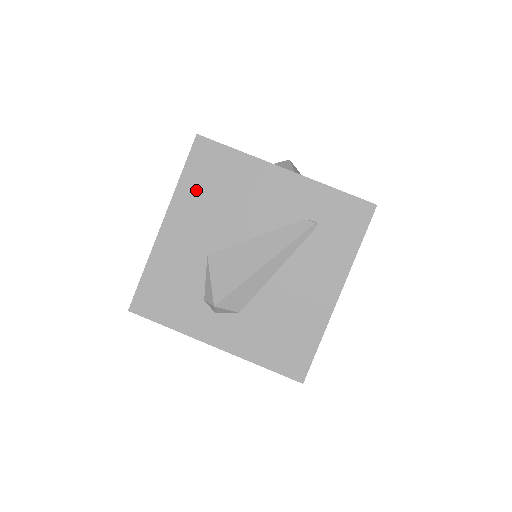
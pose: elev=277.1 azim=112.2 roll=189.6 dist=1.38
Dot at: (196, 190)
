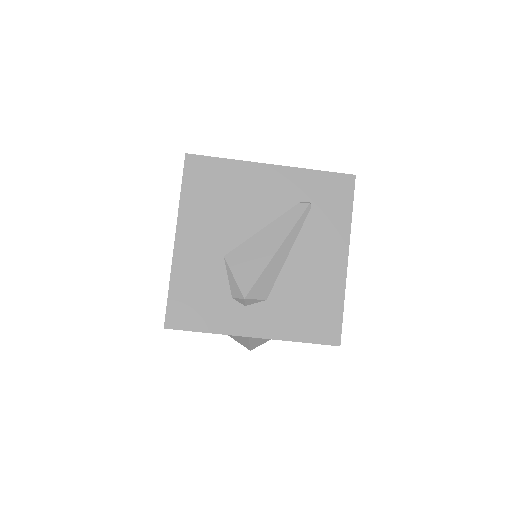
Dot at: (198, 202)
